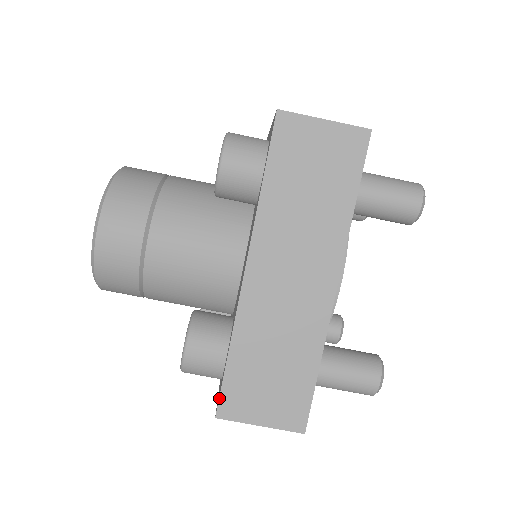
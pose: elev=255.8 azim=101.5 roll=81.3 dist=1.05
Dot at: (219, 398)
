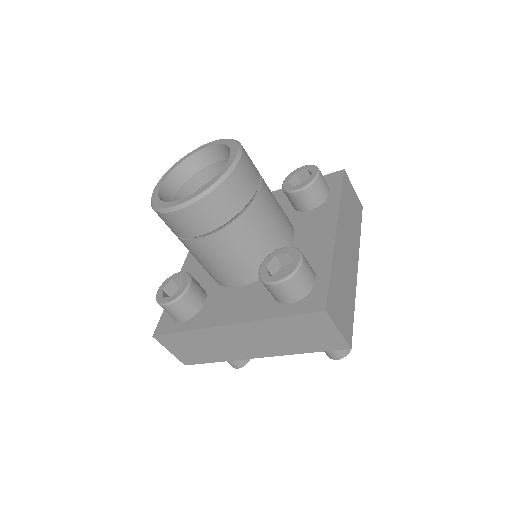
Dot at: (162, 335)
